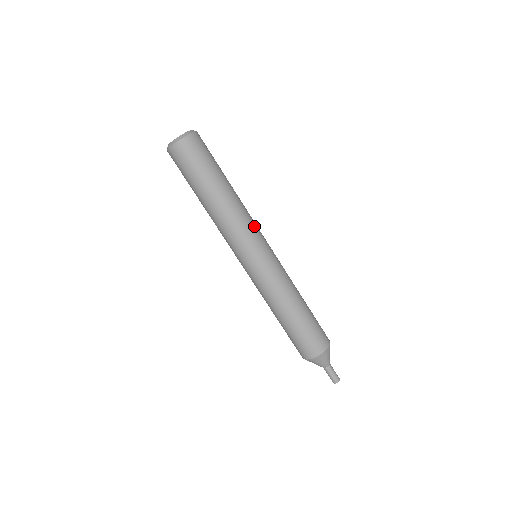
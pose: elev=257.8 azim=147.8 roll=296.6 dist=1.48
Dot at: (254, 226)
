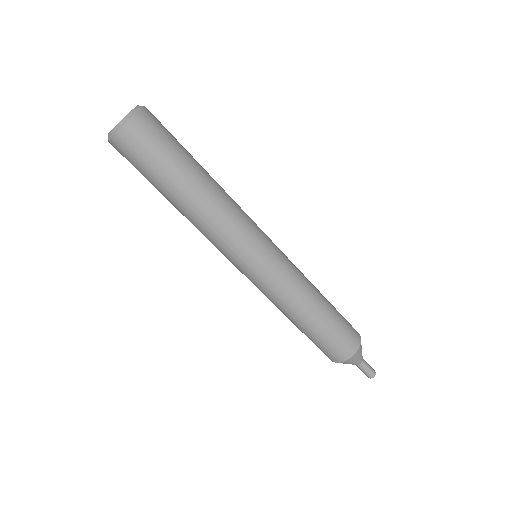
Dot at: (240, 233)
